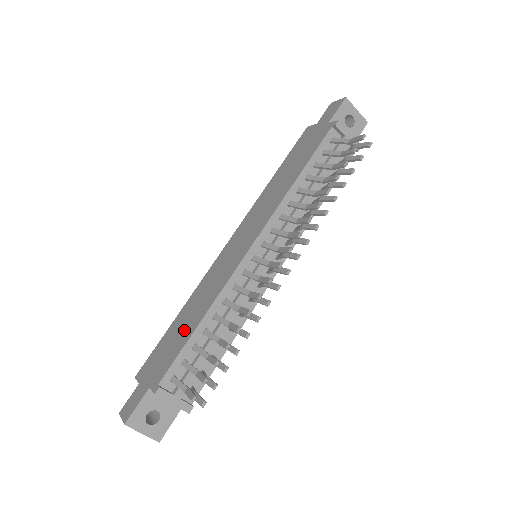
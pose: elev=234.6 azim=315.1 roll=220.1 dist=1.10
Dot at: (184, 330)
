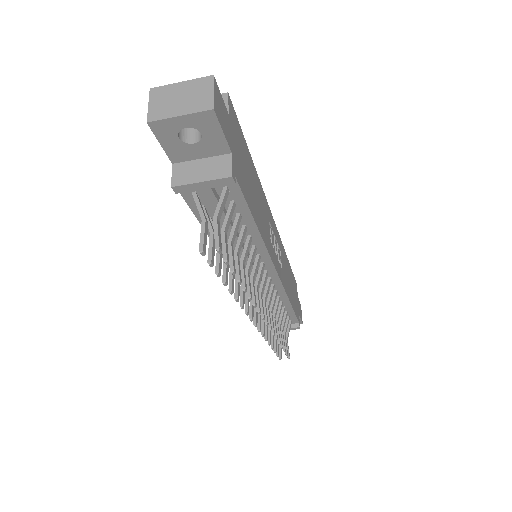
Dot at: occluded
